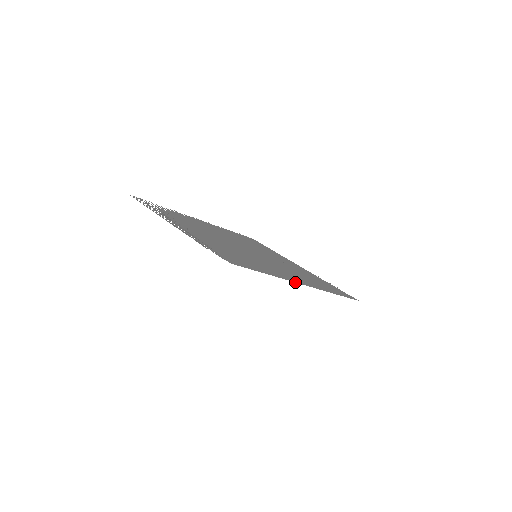
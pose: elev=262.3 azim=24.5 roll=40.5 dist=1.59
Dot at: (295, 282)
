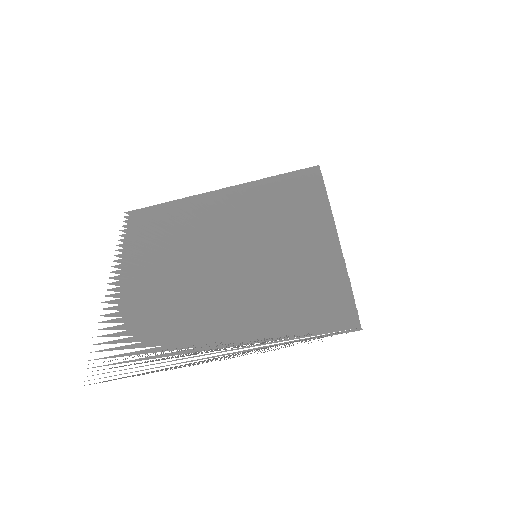
Dot at: occluded
